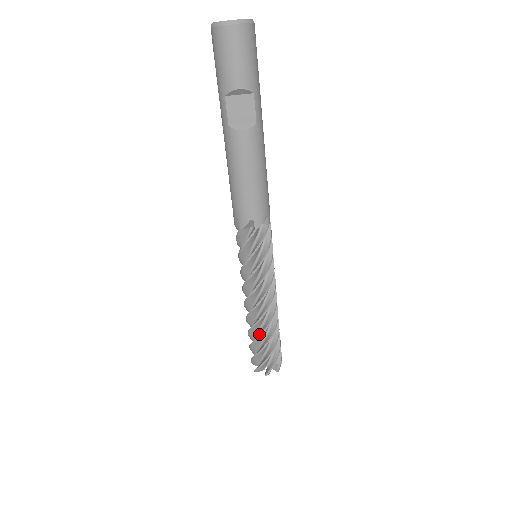
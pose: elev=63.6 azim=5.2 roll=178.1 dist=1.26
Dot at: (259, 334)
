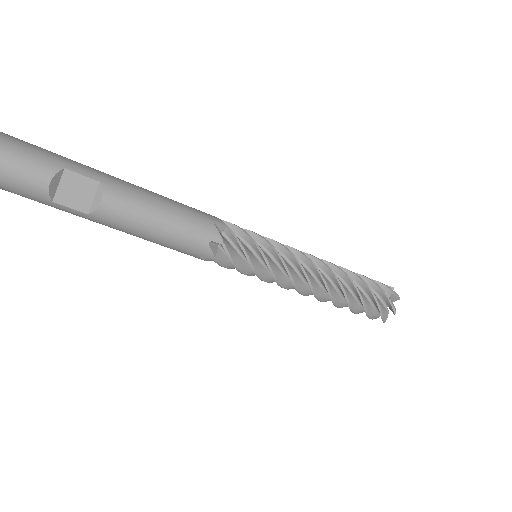
Dot at: occluded
